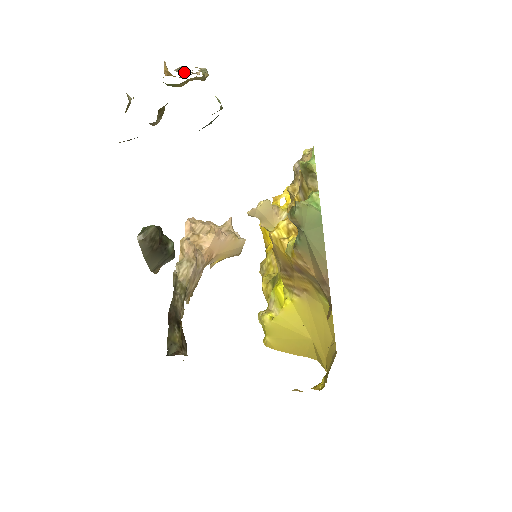
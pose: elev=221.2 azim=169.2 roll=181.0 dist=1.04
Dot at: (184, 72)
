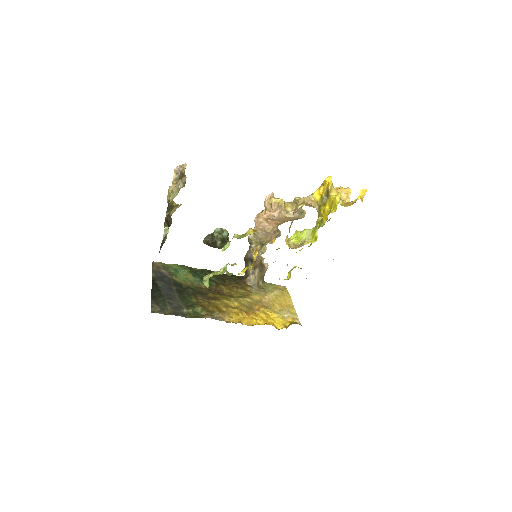
Dot at: (181, 177)
